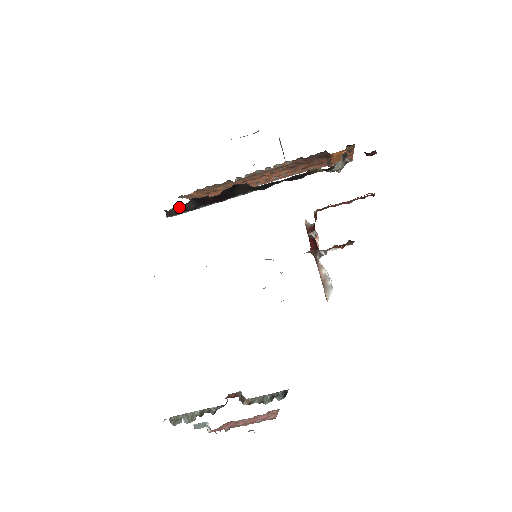
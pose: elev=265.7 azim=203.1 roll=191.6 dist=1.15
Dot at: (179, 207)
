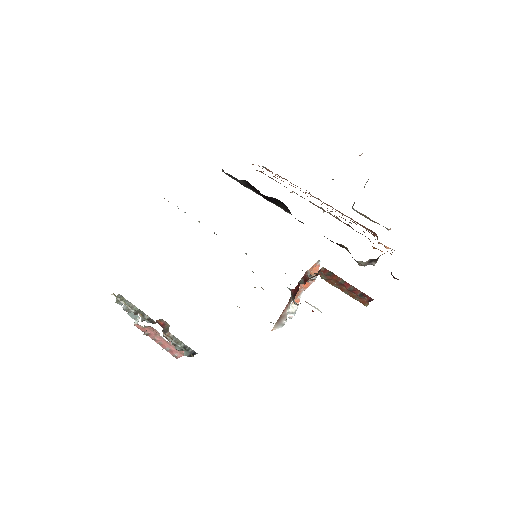
Dot at: (232, 176)
